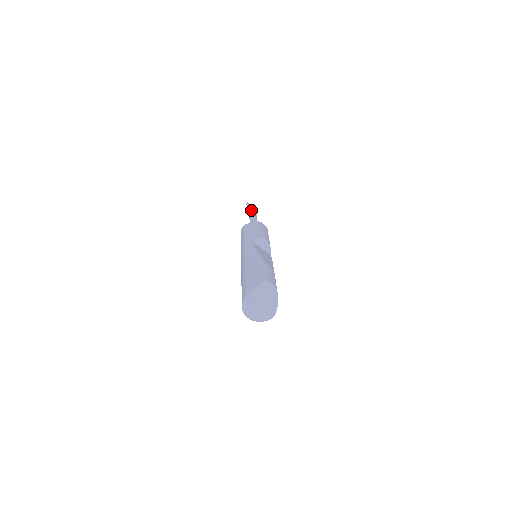
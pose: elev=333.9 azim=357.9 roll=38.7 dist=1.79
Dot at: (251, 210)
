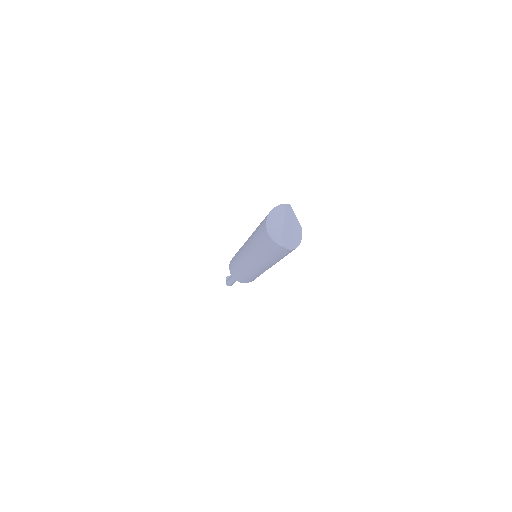
Dot at: occluded
